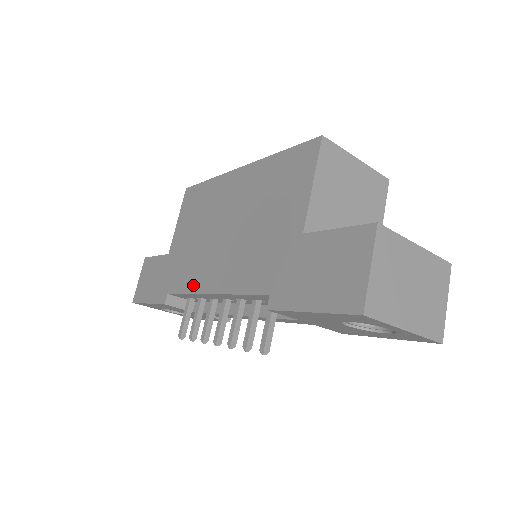
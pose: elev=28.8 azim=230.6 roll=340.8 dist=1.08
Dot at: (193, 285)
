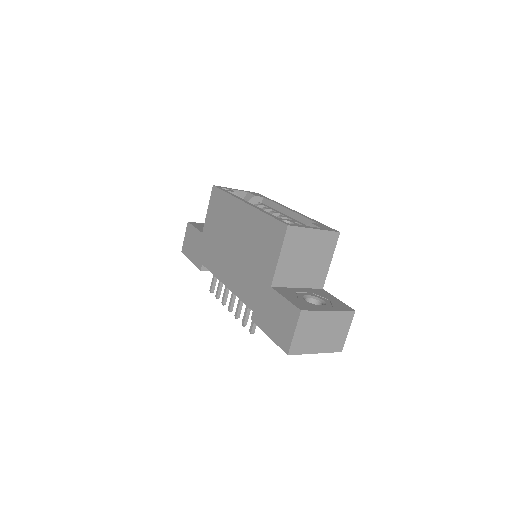
Dot at: (216, 271)
